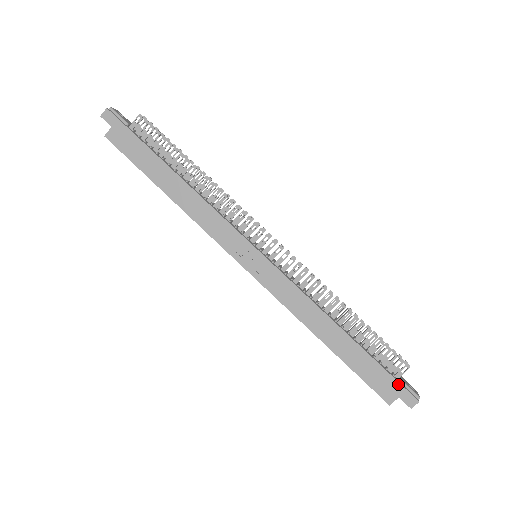
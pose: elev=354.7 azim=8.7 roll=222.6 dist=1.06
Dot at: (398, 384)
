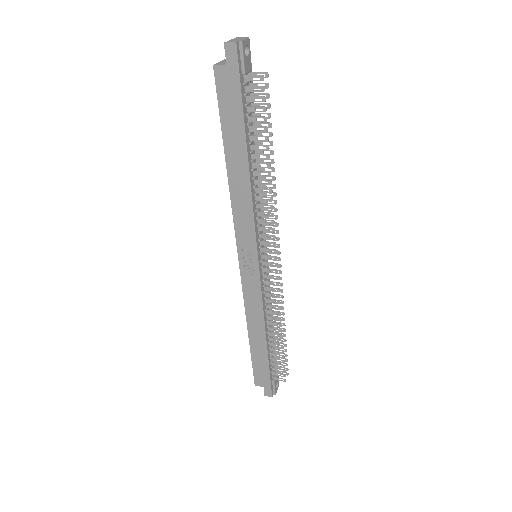
Dot at: (270, 384)
